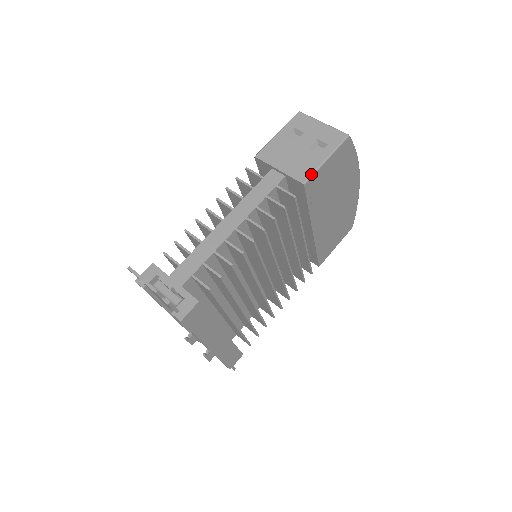
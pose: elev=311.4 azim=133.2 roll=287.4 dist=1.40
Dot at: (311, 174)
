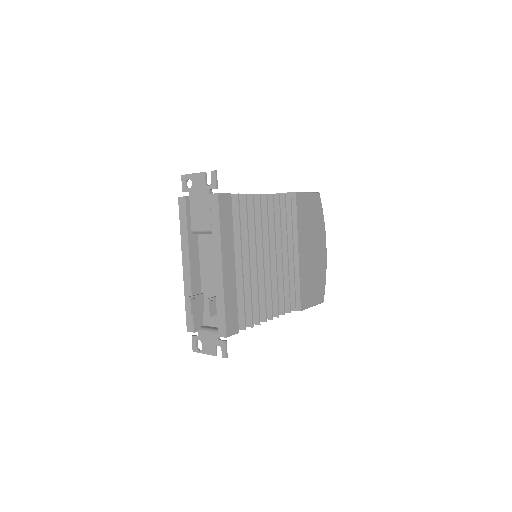
Dot at: (299, 192)
